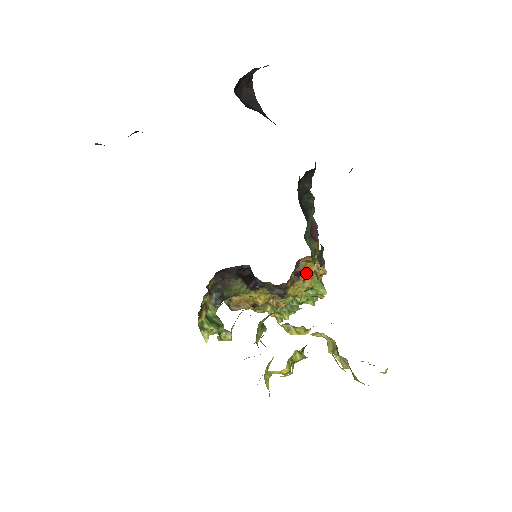
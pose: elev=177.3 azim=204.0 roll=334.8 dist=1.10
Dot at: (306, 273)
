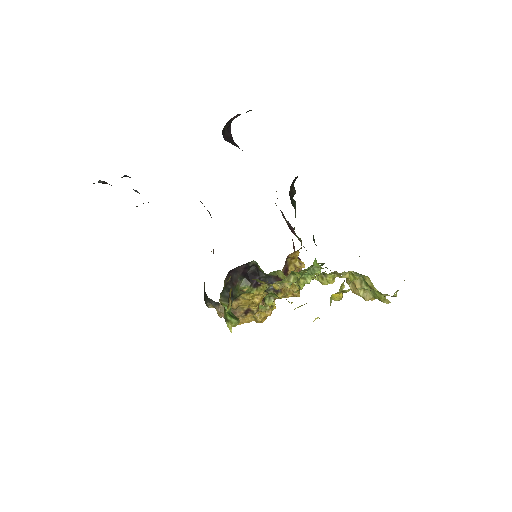
Dot at: (292, 268)
